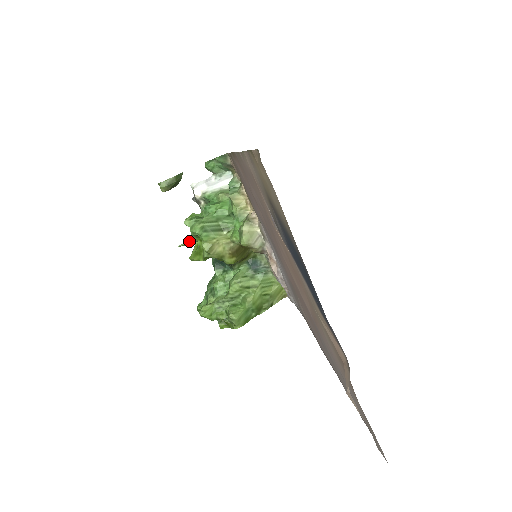
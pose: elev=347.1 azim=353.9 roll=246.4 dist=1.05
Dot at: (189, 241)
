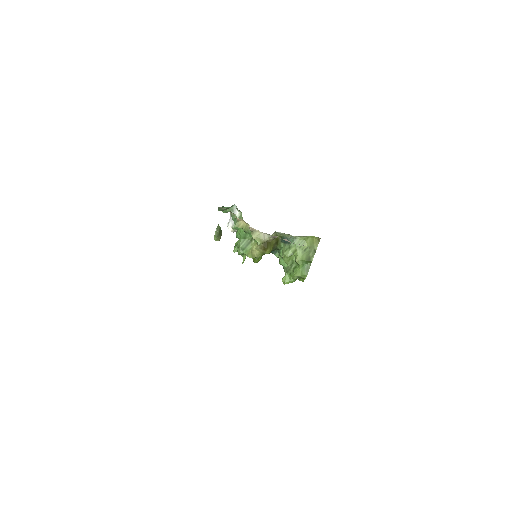
Dot at: (243, 258)
